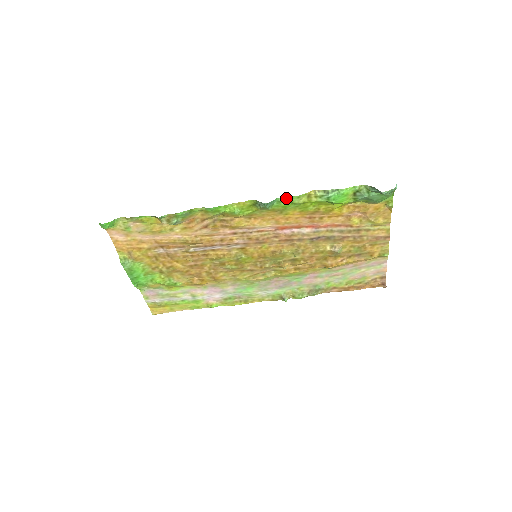
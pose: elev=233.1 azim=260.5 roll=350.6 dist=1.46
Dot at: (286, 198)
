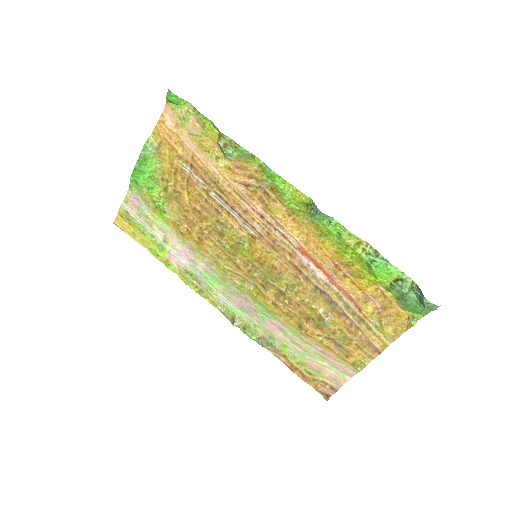
Dot at: (339, 225)
